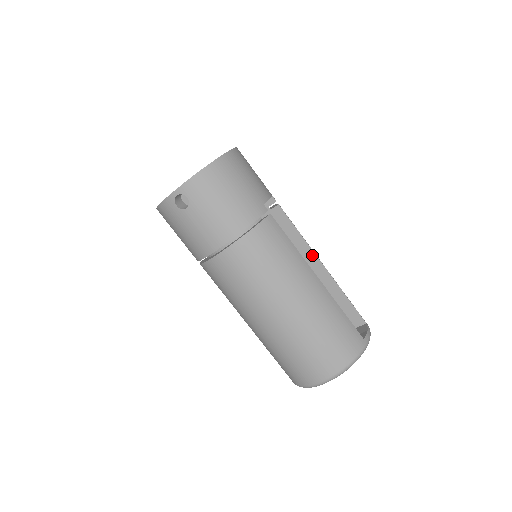
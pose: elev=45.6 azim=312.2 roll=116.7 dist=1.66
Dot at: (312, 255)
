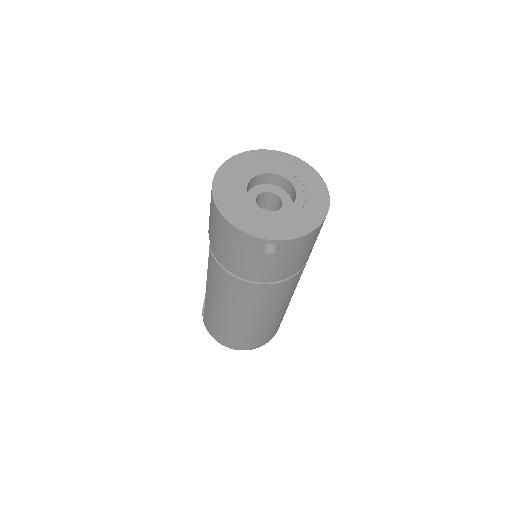
Dot at: occluded
